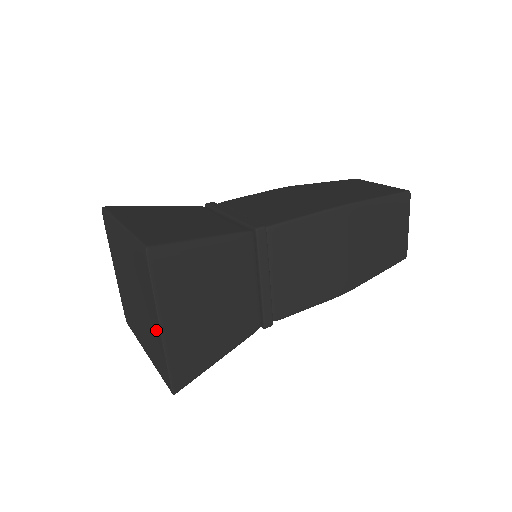
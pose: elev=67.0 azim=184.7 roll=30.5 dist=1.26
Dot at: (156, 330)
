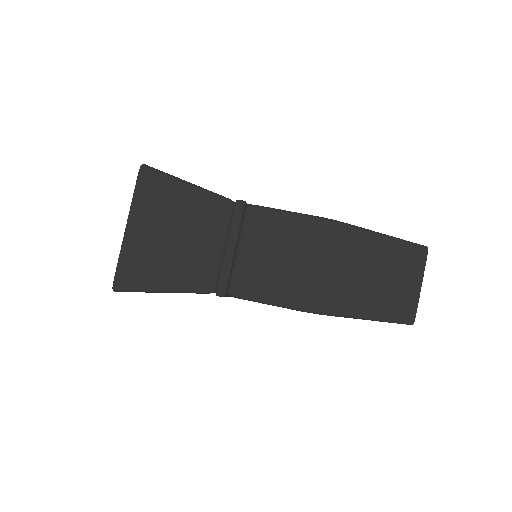
Dot at: occluded
